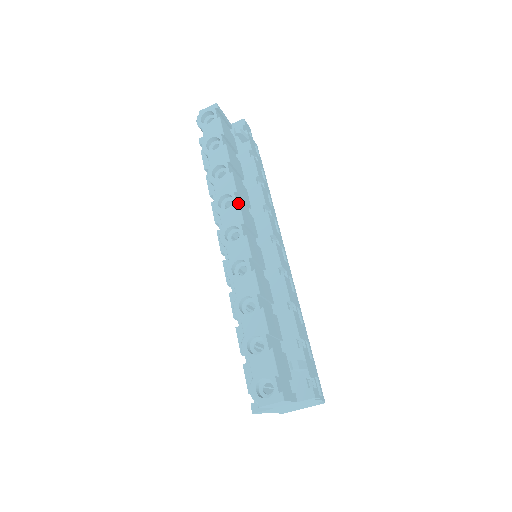
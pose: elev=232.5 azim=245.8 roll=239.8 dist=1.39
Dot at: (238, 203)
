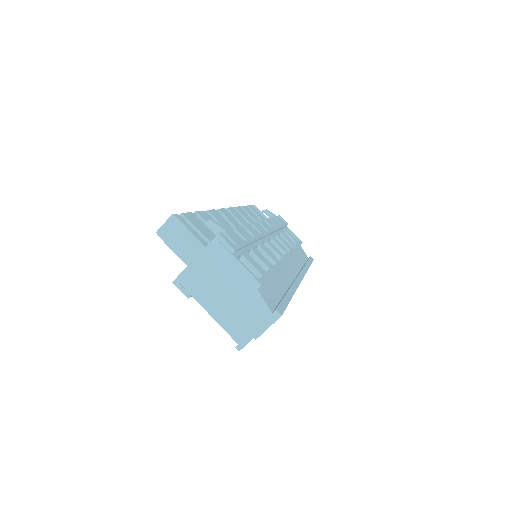
Dot at: (231, 207)
